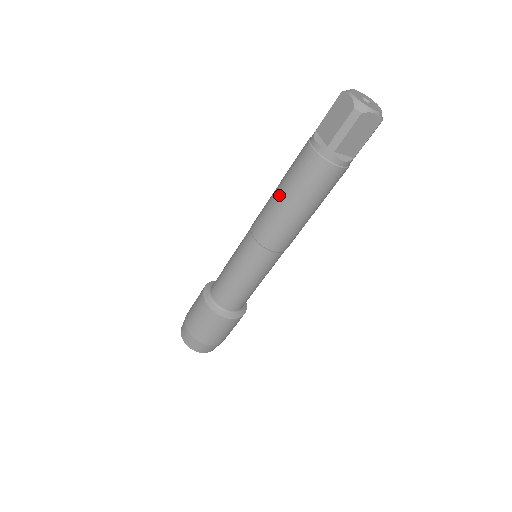
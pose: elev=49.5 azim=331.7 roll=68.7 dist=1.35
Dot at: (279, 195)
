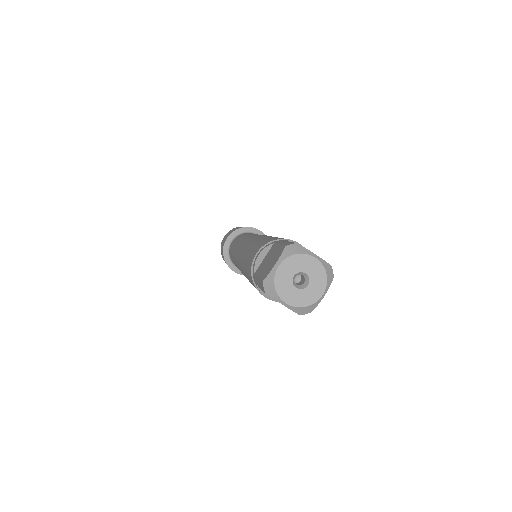
Dot at: occluded
